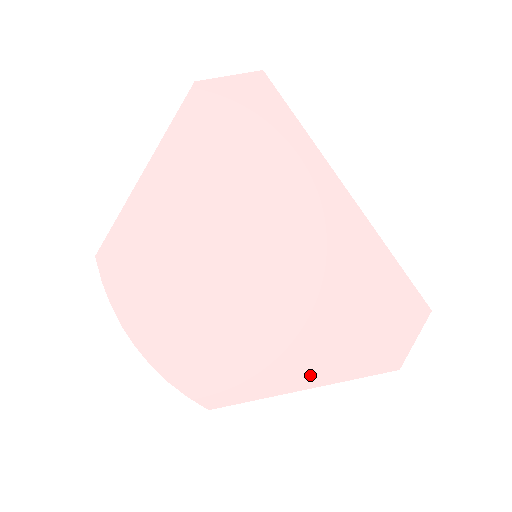
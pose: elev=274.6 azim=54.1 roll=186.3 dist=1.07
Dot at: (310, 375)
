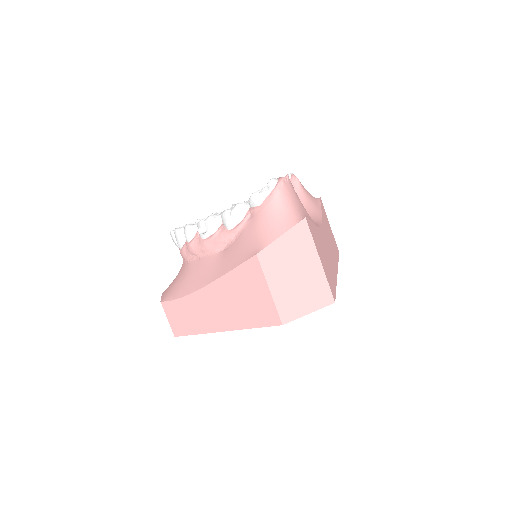
Dot at: occluded
